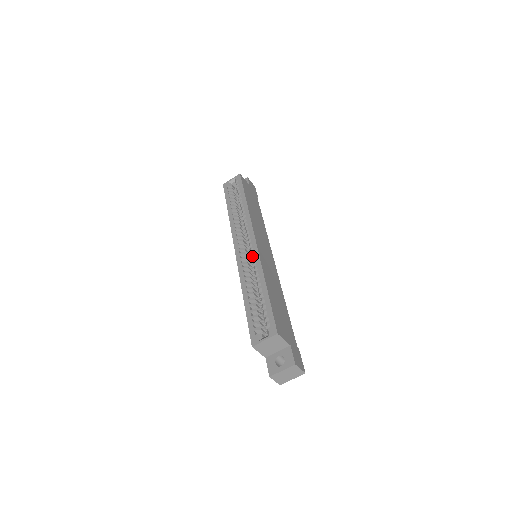
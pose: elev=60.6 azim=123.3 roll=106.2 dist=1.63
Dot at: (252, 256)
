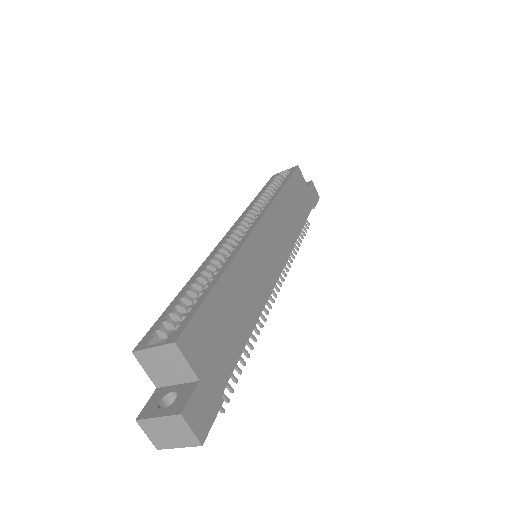
Dot at: occluded
